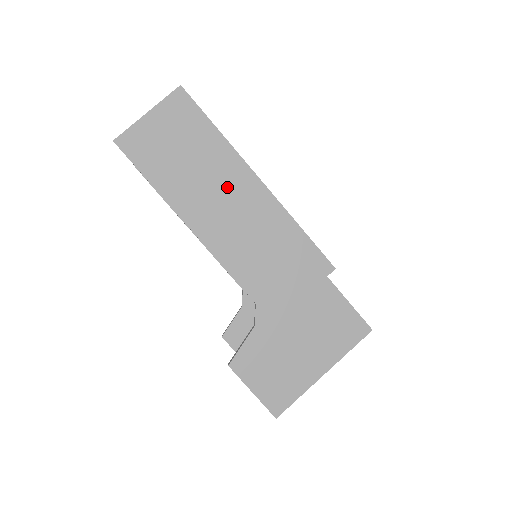
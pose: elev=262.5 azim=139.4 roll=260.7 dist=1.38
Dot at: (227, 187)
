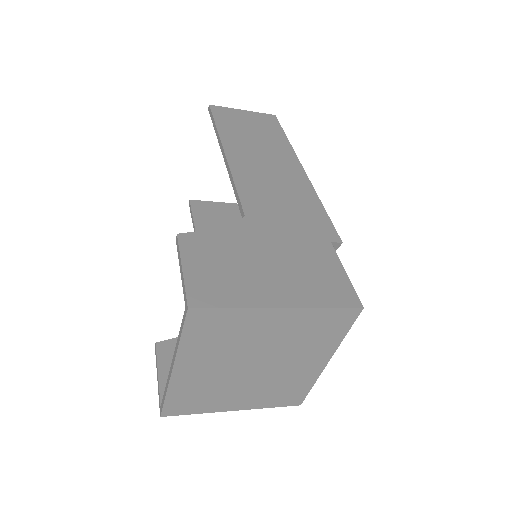
Dot at: (273, 157)
